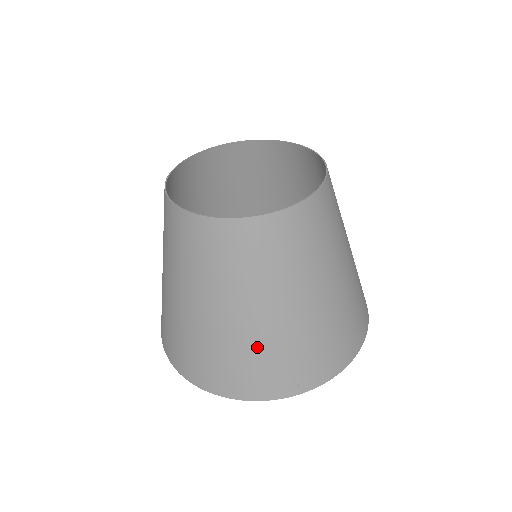
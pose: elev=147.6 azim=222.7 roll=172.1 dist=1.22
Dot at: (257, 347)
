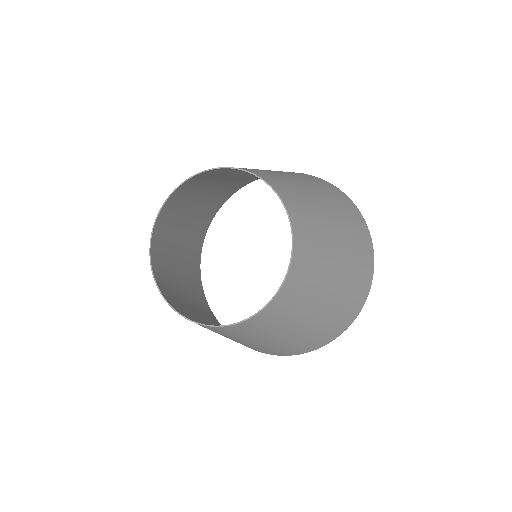
Dot at: occluded
